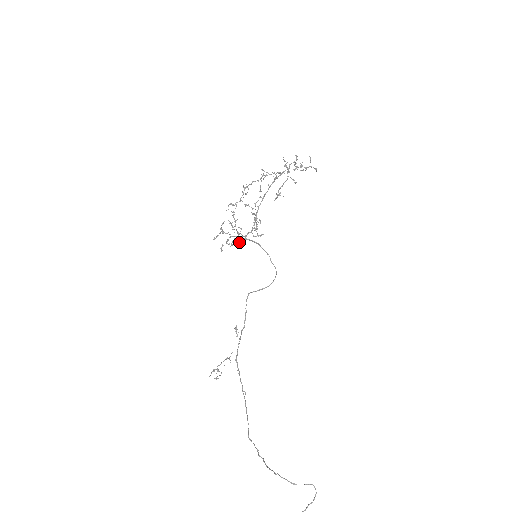
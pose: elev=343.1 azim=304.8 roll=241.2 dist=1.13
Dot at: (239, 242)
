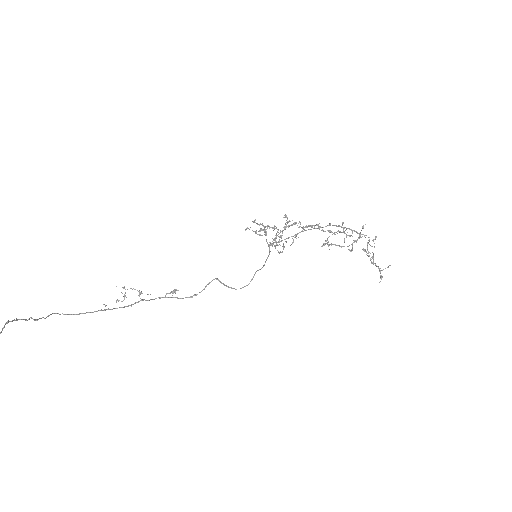
Dot at: occluded
